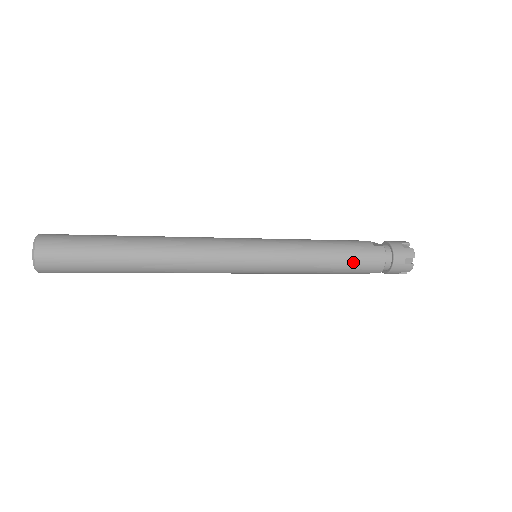
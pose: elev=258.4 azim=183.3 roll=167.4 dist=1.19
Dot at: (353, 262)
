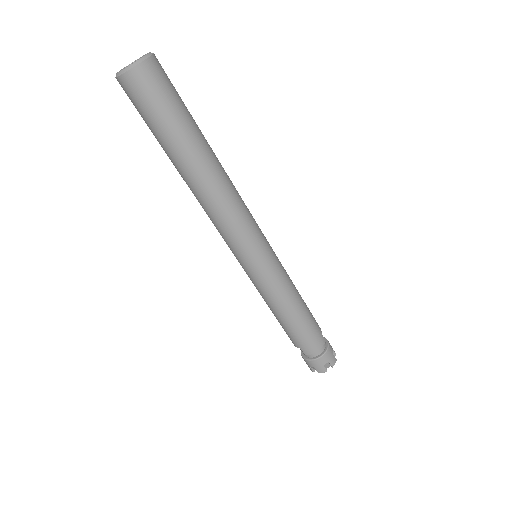
Dot at: (303, 330)
